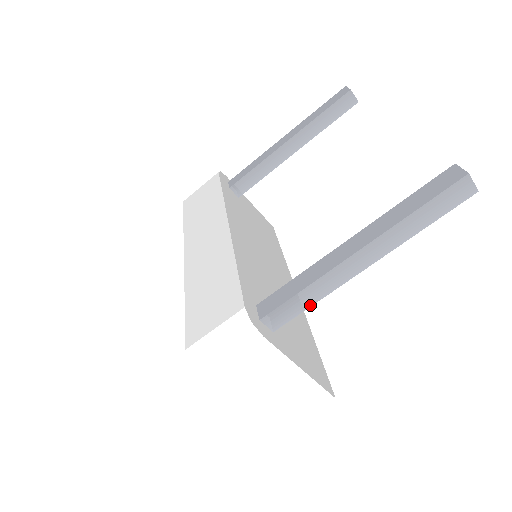
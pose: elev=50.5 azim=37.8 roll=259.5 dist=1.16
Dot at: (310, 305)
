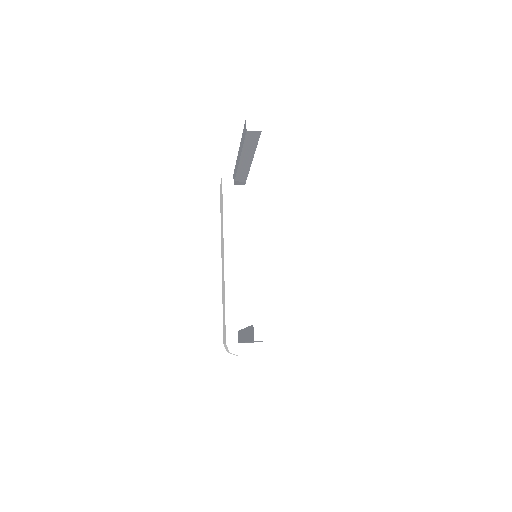
Dot at: occluded
